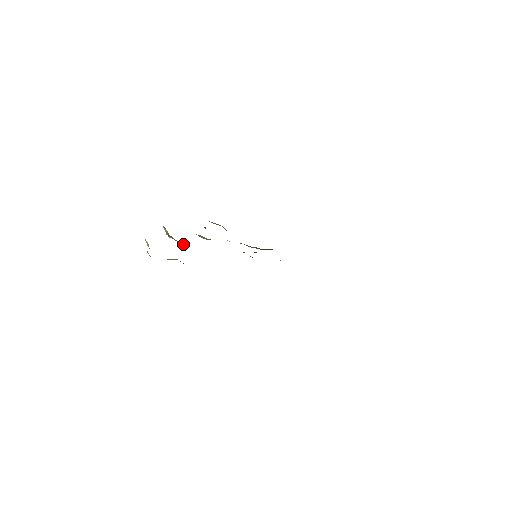
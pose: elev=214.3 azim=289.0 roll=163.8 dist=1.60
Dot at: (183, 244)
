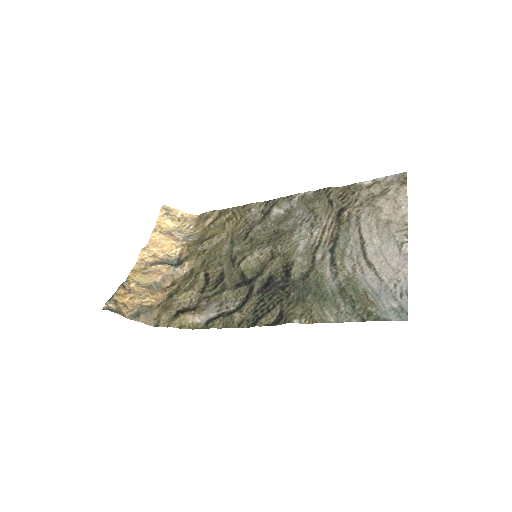
Dot at: (187, 270)
